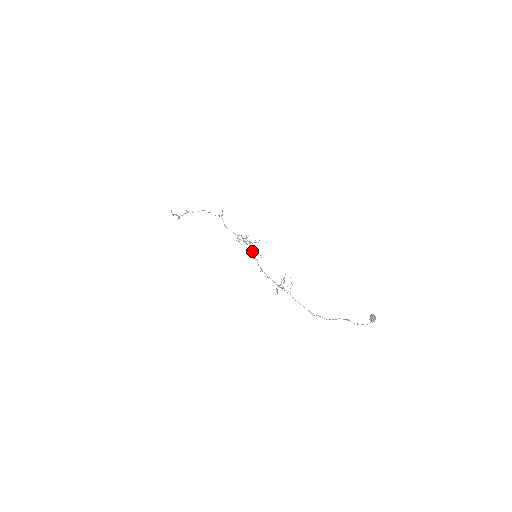
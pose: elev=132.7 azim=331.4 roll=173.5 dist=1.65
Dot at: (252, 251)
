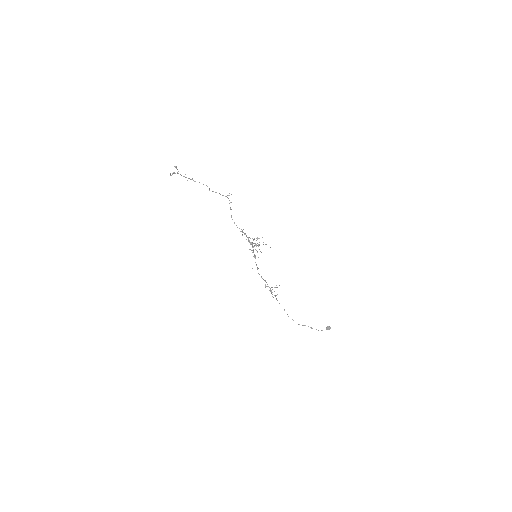
Dot at: occluded
